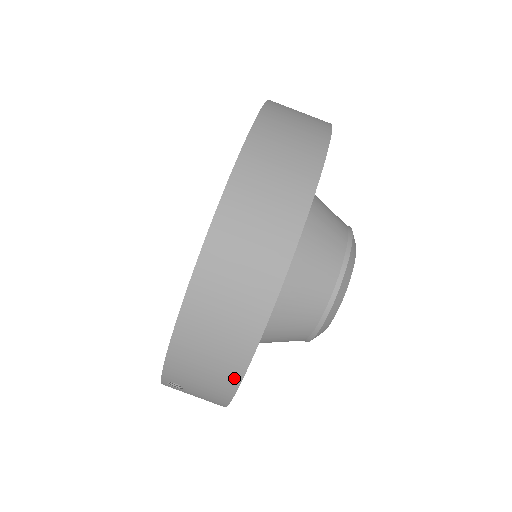
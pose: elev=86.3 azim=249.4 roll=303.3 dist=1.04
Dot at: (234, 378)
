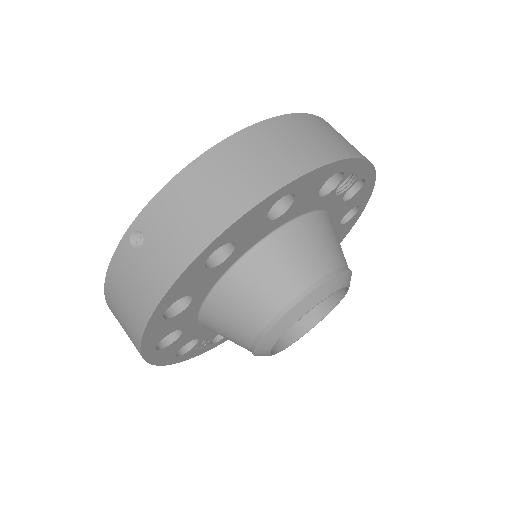
Dot at: (214, 229)
